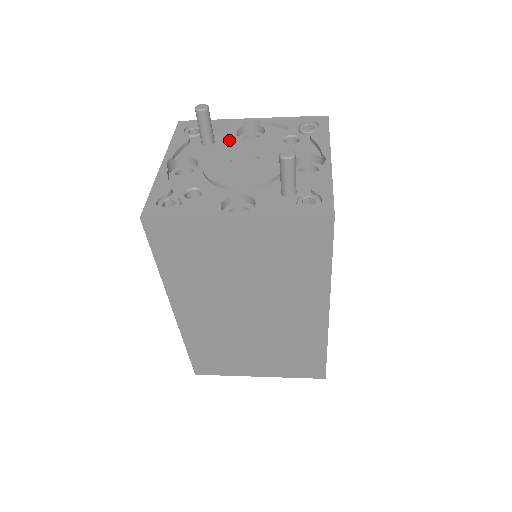
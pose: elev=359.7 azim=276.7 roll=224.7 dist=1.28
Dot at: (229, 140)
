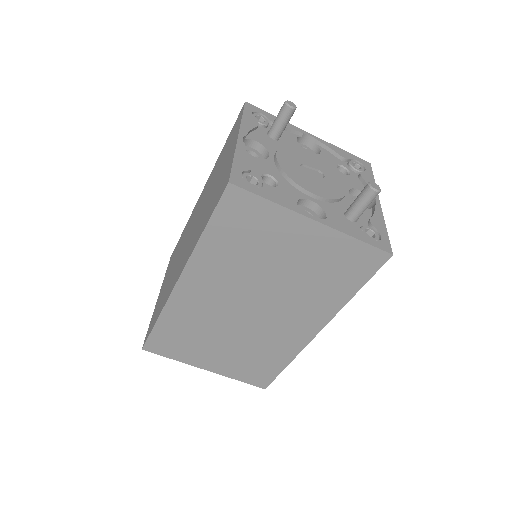
Dot at: (292, 144)
